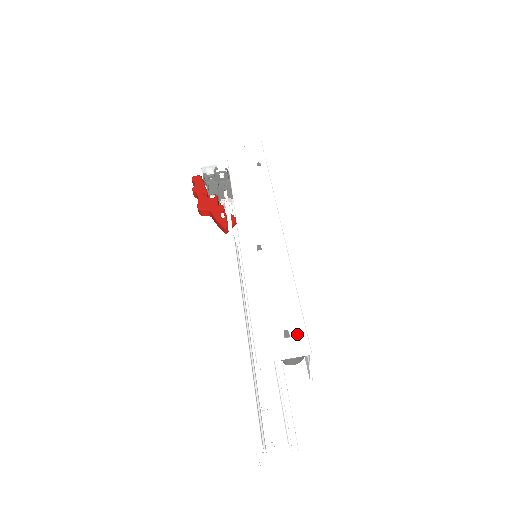
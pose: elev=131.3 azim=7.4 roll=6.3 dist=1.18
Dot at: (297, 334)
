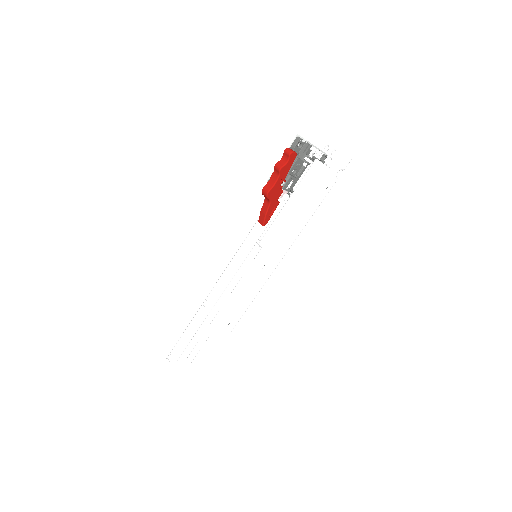
Dot at: (232, 327)
